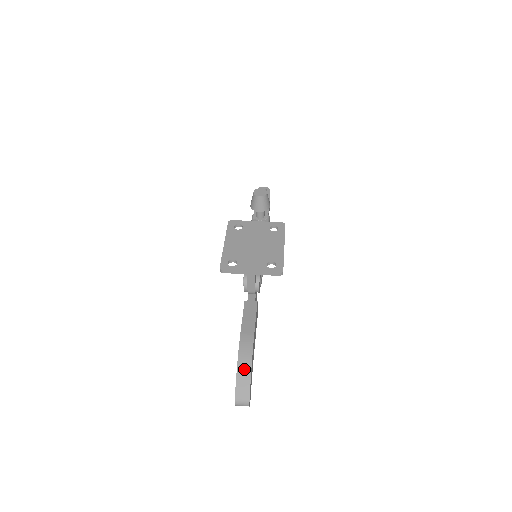
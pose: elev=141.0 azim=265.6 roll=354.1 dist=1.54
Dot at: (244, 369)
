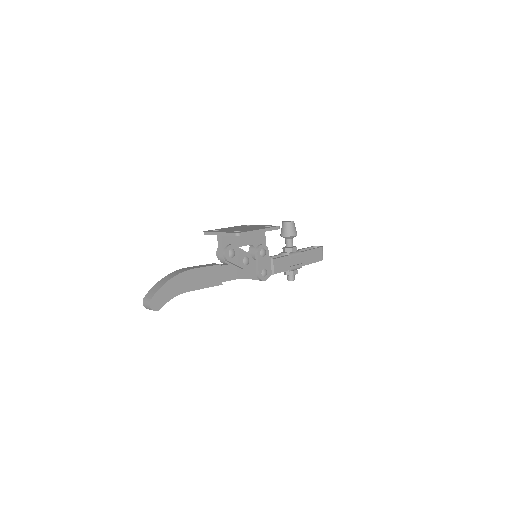
Dot at: (164, 280)
